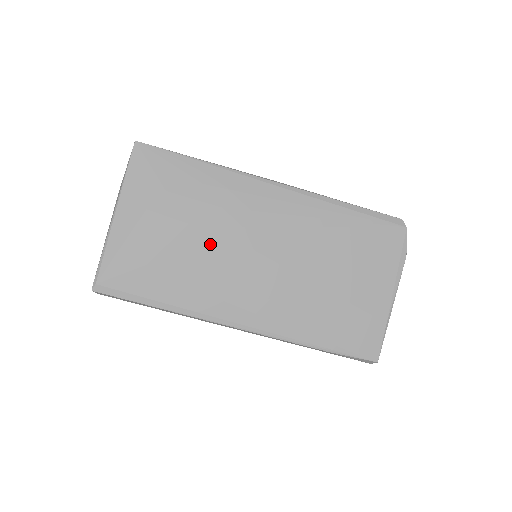
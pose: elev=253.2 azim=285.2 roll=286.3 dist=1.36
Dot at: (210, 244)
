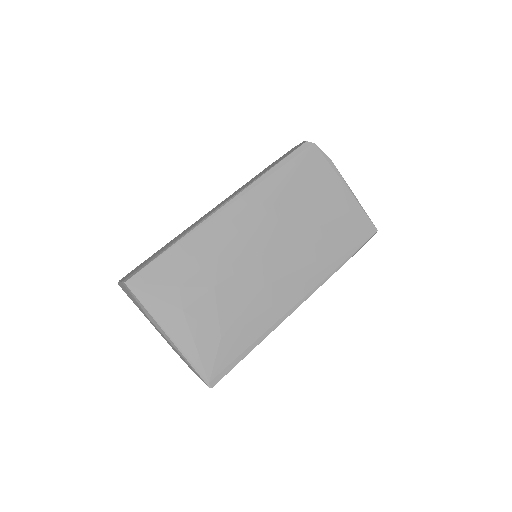
Dot at: (237, 283)
